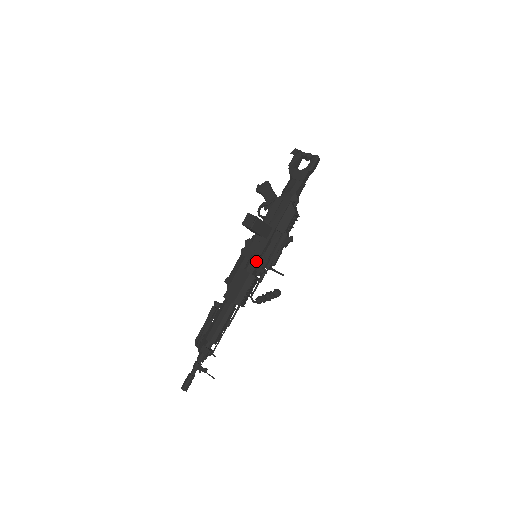
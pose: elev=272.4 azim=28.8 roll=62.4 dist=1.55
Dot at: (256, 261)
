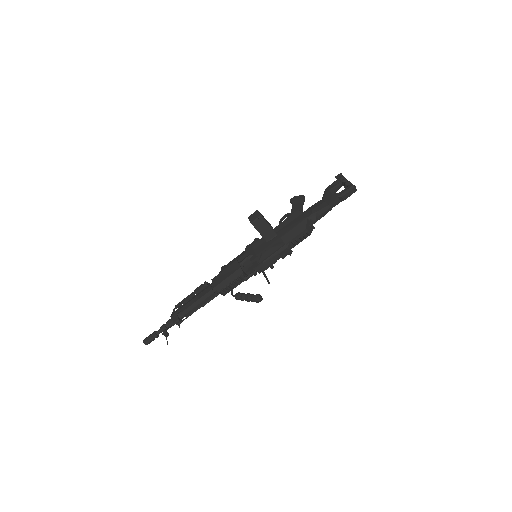
Dot at: (251, 259)
